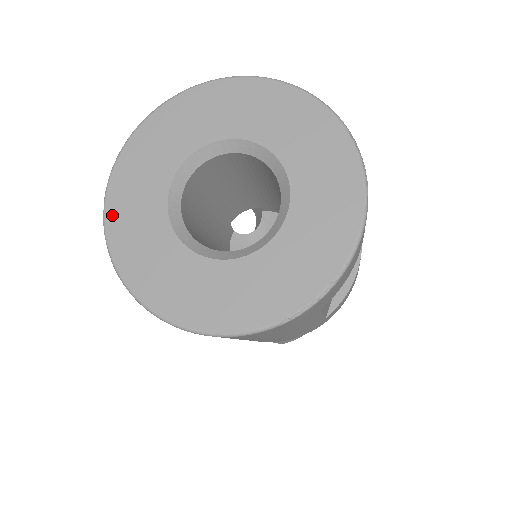
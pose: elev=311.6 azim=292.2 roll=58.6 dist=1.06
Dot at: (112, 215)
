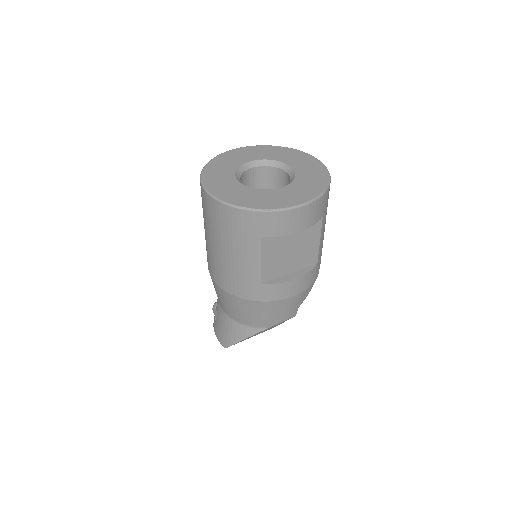
Dot at: (221, 157)
